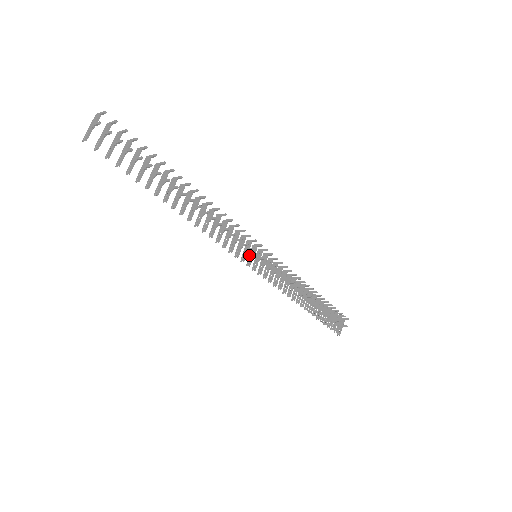
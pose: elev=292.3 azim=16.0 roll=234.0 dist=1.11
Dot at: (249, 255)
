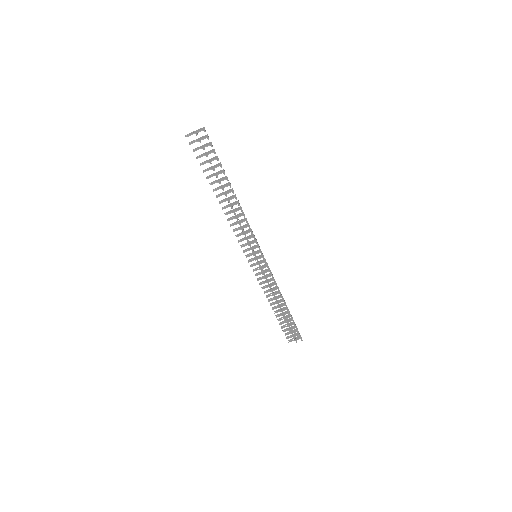
Dot at: (253, 252)
